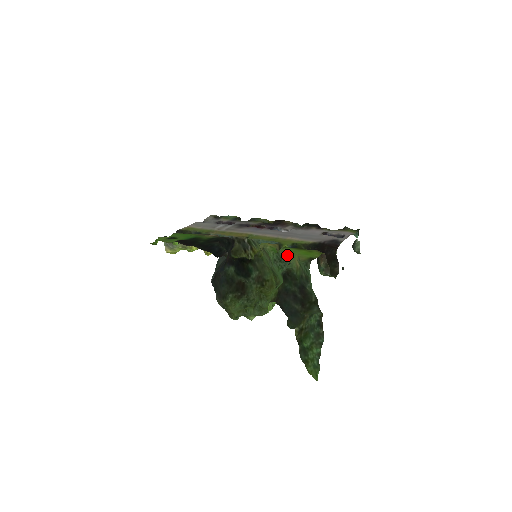
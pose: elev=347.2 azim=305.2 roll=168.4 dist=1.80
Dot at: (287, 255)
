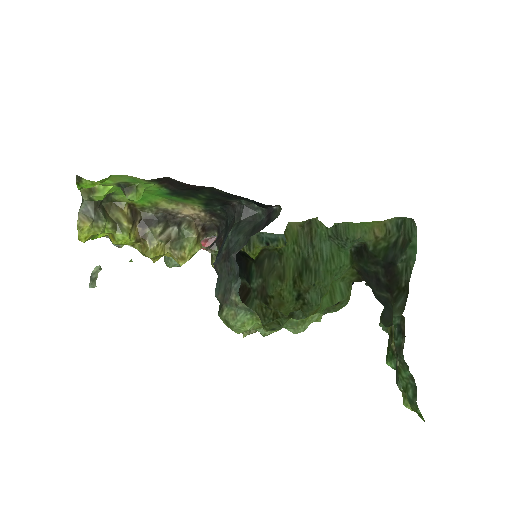
Dot at: (349, 229)
